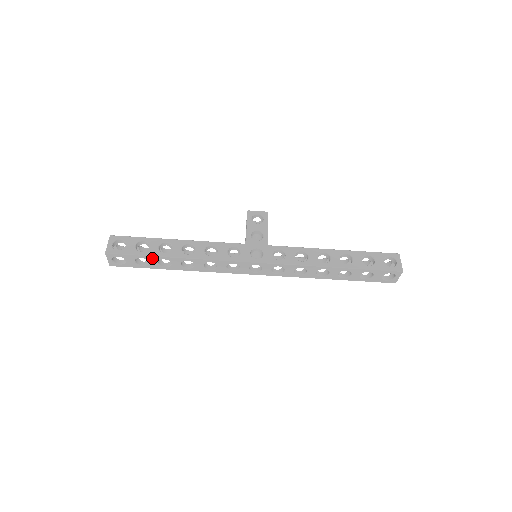
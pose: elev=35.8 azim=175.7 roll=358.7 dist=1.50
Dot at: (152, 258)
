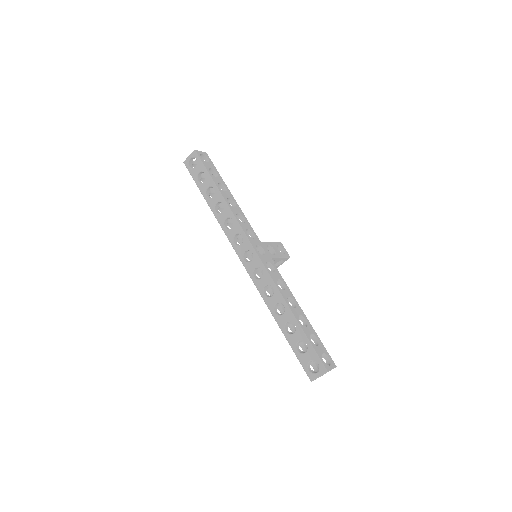
Dot at: (210, 180)
